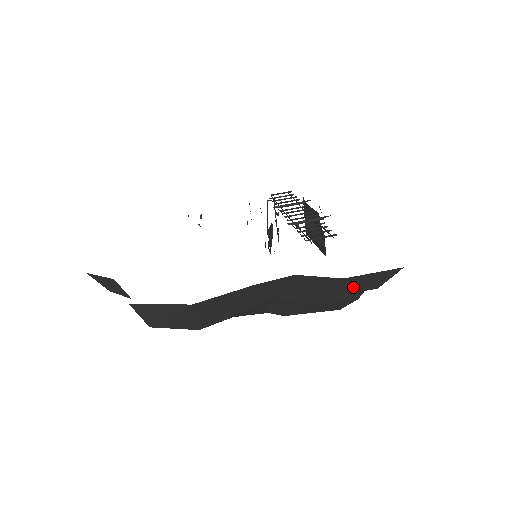
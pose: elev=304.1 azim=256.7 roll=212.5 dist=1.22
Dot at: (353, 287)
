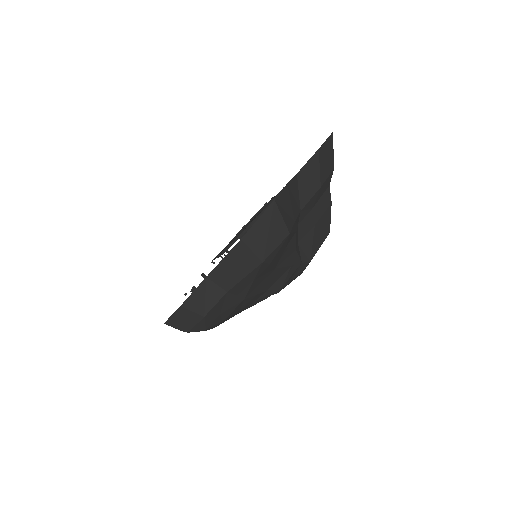
Dot at: (325, 166)
